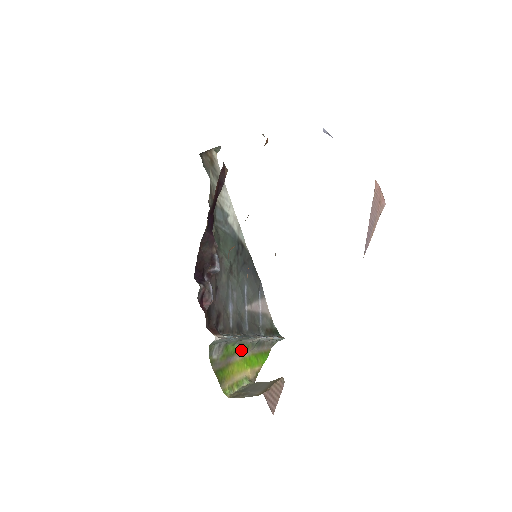
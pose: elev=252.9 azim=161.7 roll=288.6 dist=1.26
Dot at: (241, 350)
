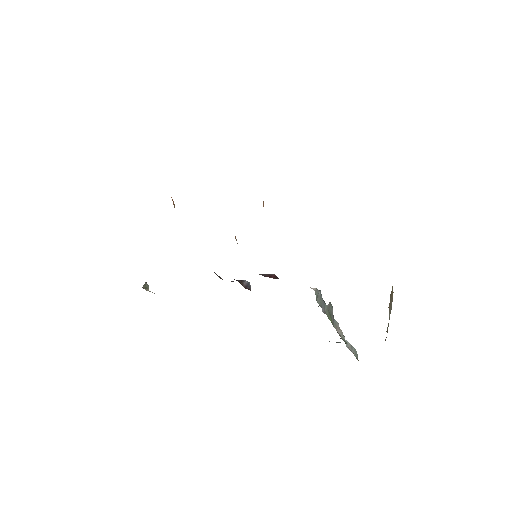
Dot at: occluded
